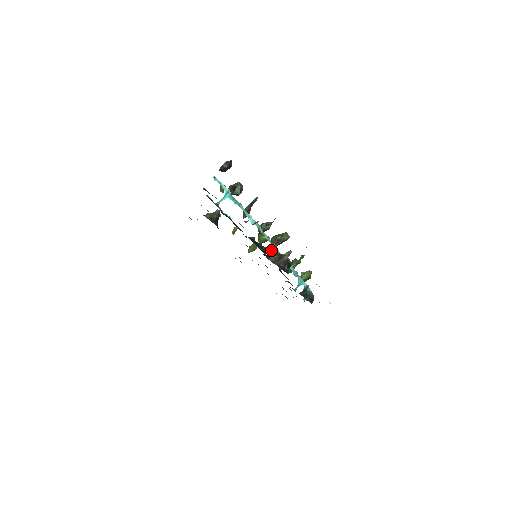
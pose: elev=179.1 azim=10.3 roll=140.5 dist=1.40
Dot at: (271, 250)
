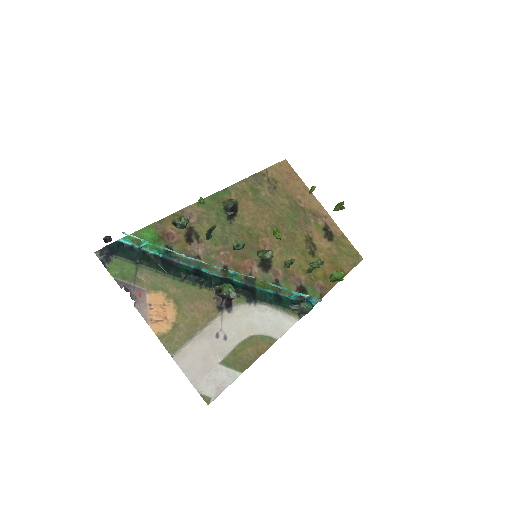
Dot at: (231, 273)
